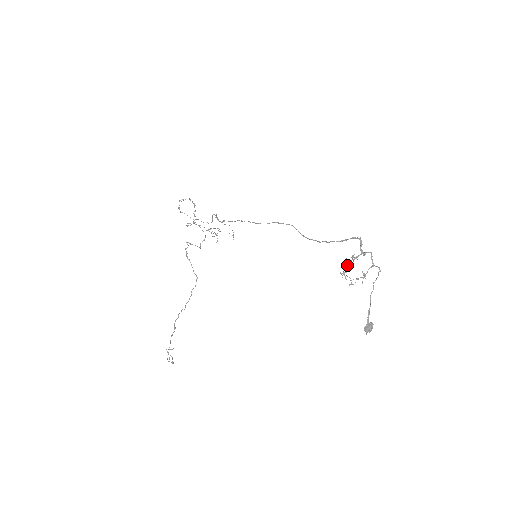
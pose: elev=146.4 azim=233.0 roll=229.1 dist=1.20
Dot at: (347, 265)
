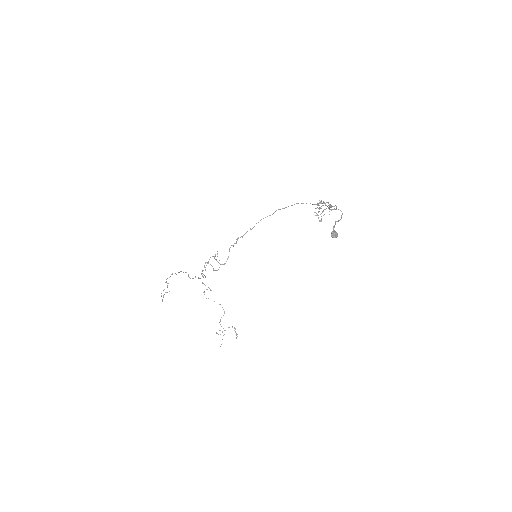
Dot at: (318, 205)
